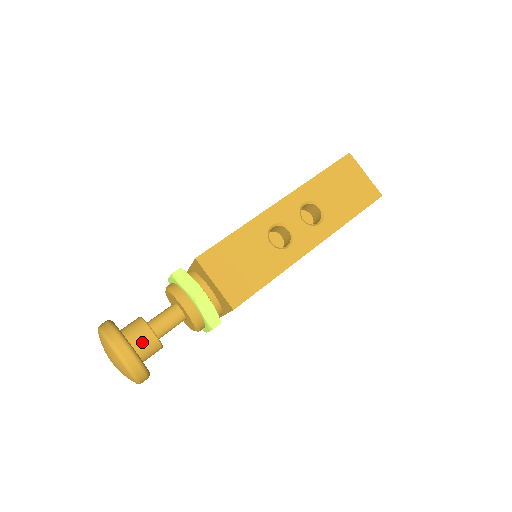
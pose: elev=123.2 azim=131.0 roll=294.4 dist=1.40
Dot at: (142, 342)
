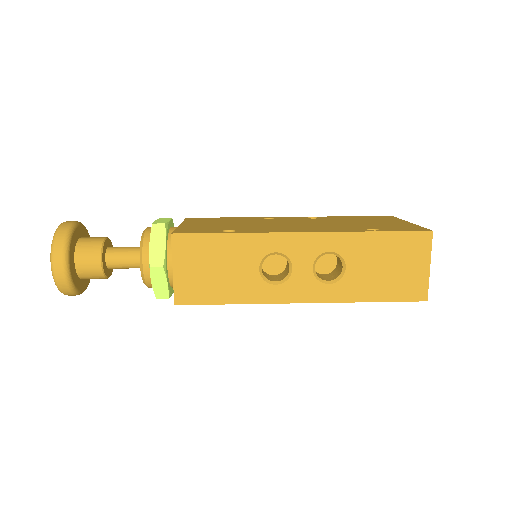
Dot at: (86, 266)
